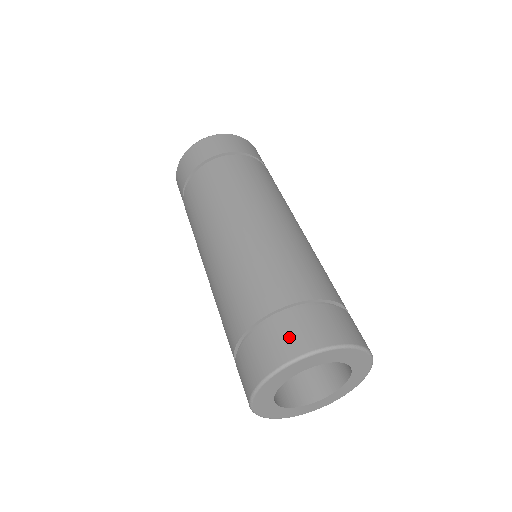
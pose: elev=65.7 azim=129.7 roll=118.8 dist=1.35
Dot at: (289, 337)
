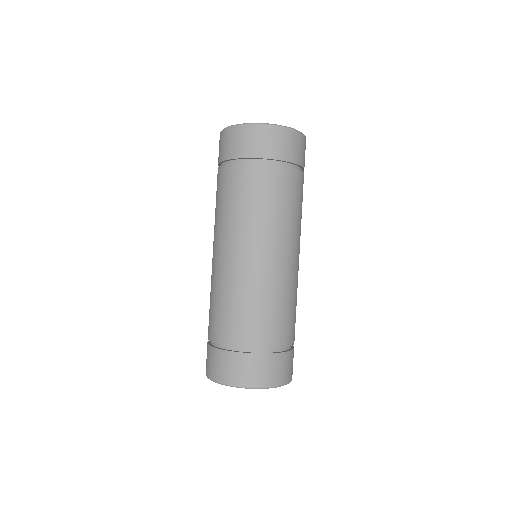
Dot at: (265, 372)
